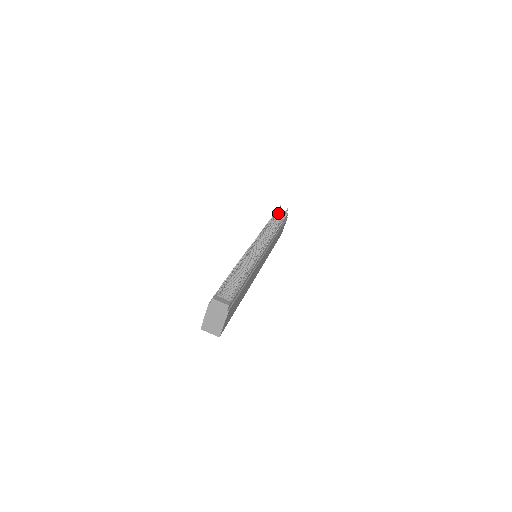
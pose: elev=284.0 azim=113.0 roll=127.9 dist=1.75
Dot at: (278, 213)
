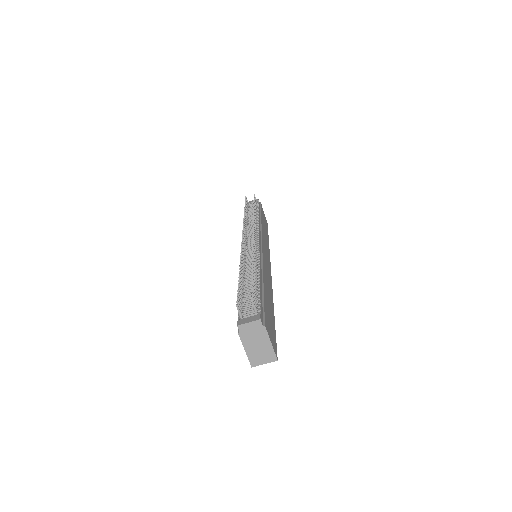
Dot at: (248, 205)
